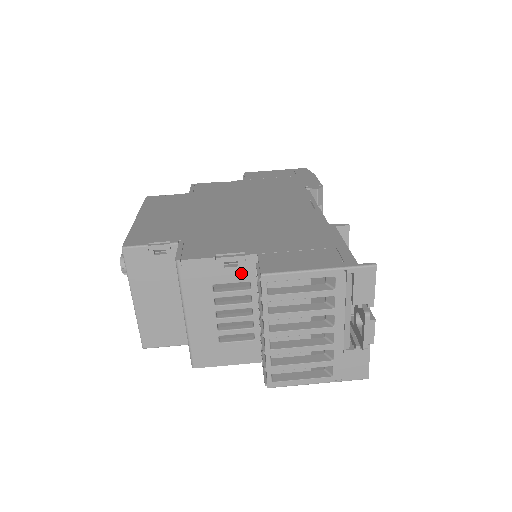
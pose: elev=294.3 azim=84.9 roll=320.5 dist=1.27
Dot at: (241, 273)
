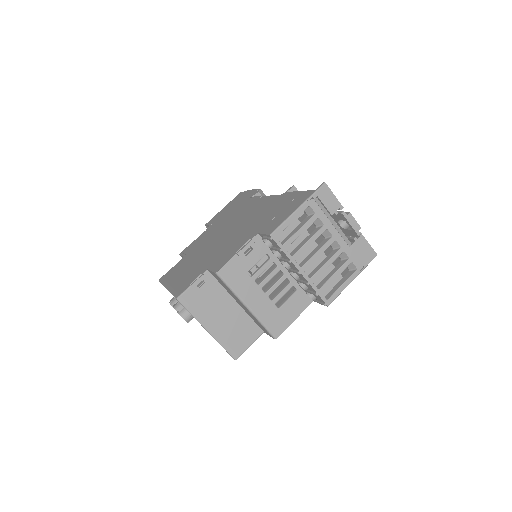
Dot at: (258, 252)
